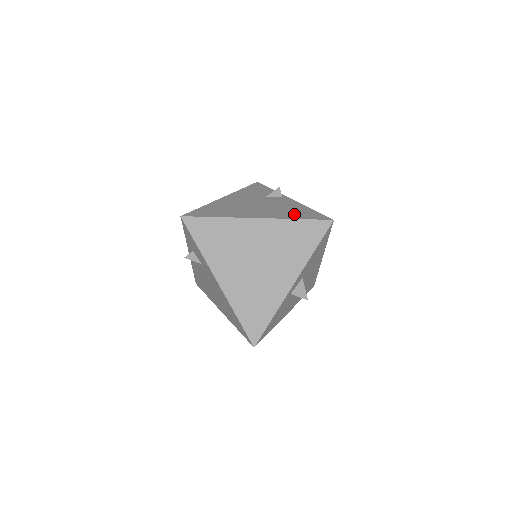
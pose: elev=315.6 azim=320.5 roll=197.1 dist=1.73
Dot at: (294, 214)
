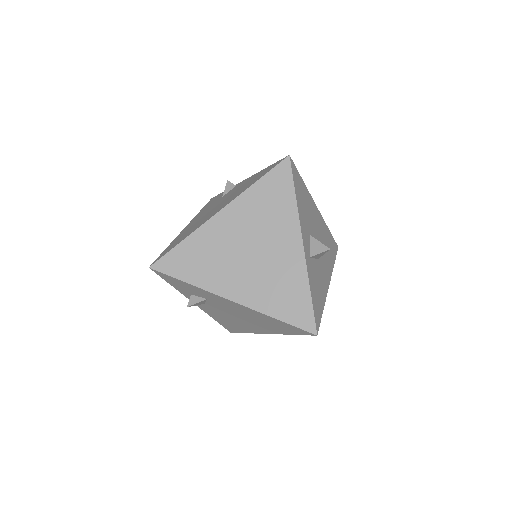
Dot at: (251, 182)
